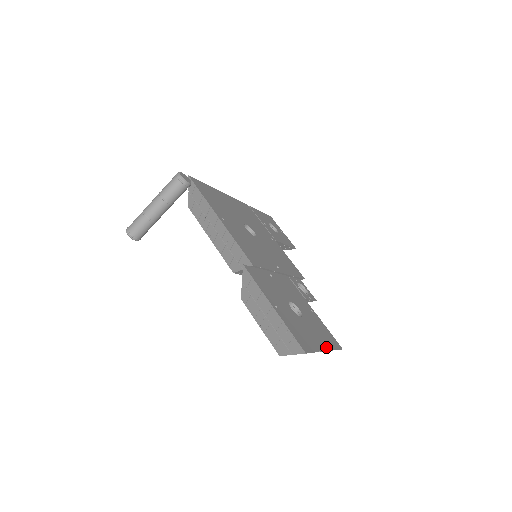
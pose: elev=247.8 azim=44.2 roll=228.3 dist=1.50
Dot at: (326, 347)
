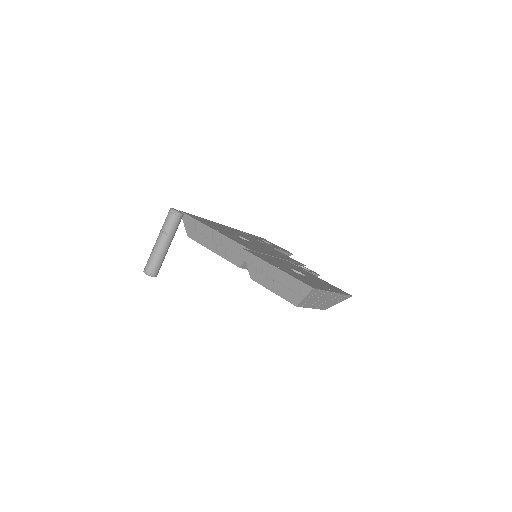
Dot at: (334, 291)
